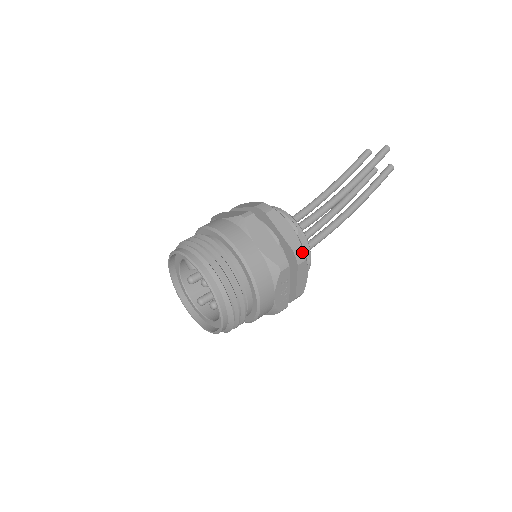
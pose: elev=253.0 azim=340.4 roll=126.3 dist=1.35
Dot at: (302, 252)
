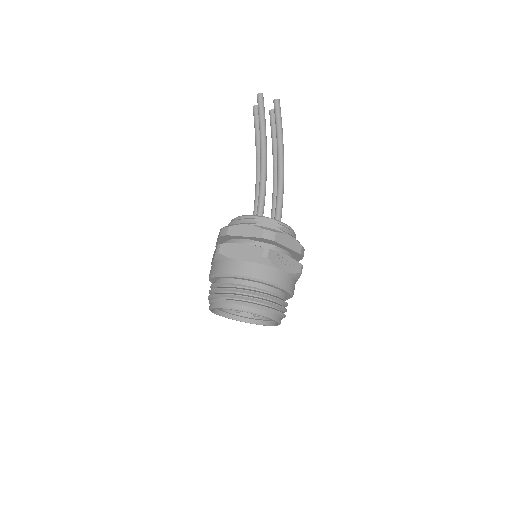
Dot at: (268, 232)
